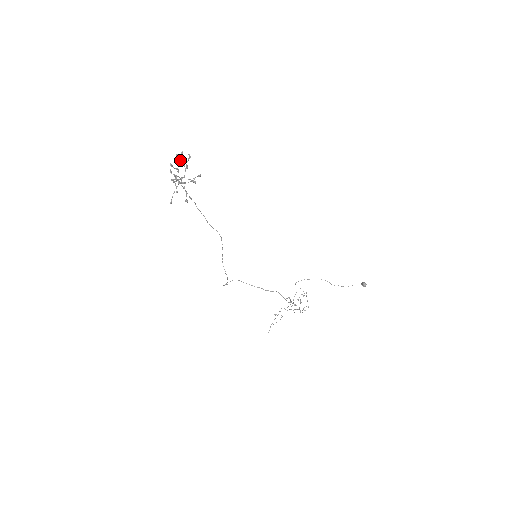
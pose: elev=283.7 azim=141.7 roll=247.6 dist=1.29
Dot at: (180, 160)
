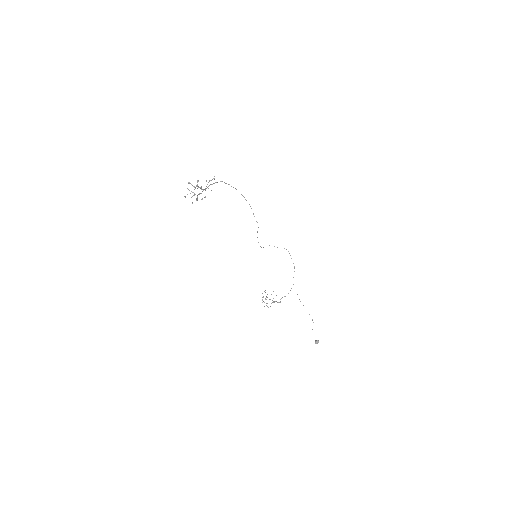
Dot at: (208, 182)
